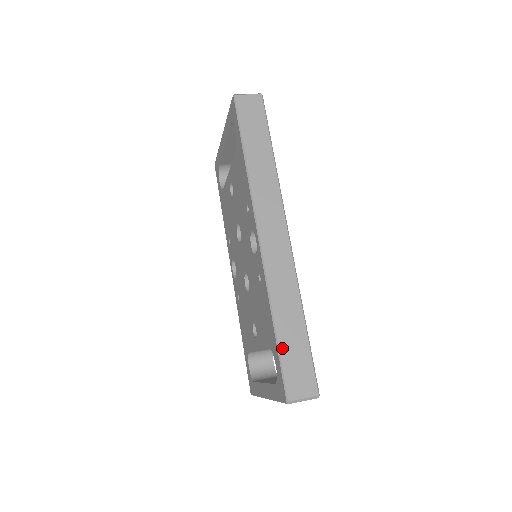
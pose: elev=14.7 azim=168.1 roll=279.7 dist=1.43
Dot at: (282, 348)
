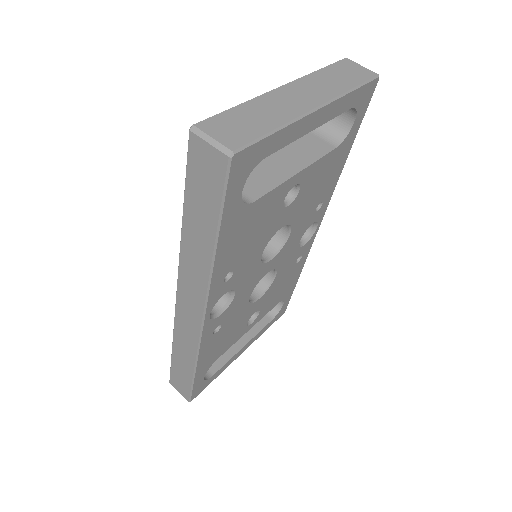
Dot at: (173, 363)
